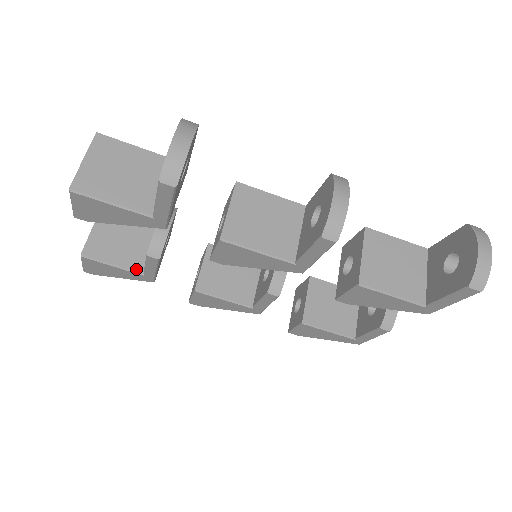
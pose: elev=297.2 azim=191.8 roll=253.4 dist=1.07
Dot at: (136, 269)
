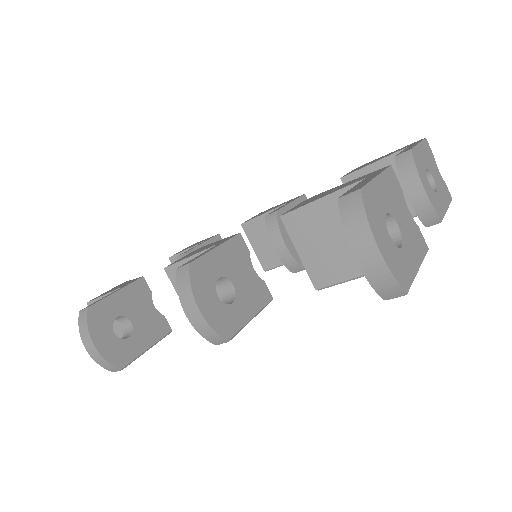
Dot at: occluded
